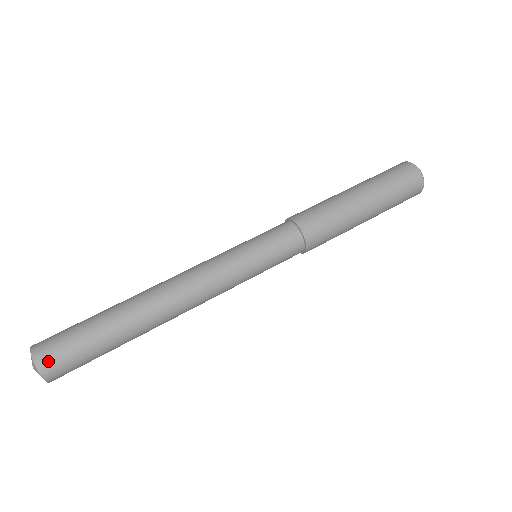
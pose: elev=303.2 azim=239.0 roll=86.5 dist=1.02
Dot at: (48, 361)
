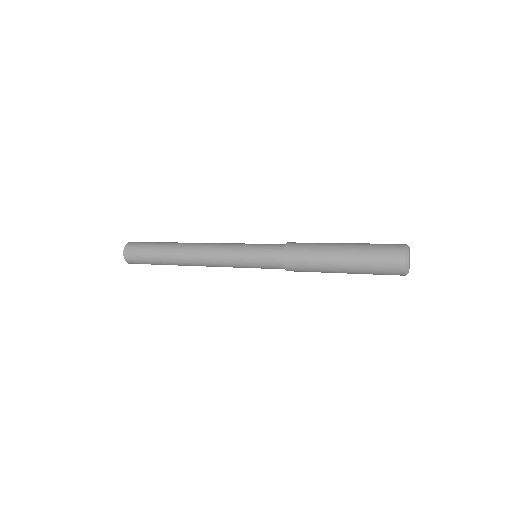
Dot at: (134, 242)
